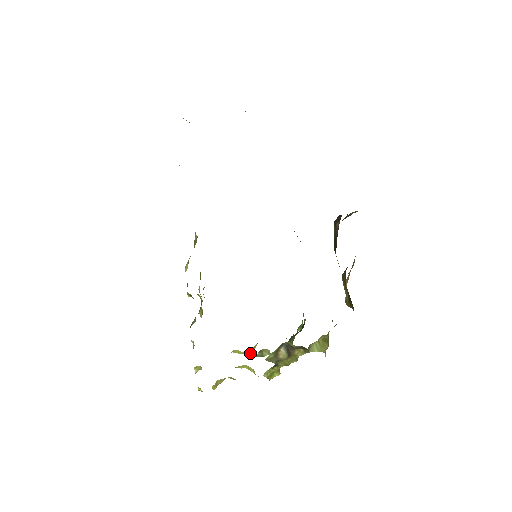
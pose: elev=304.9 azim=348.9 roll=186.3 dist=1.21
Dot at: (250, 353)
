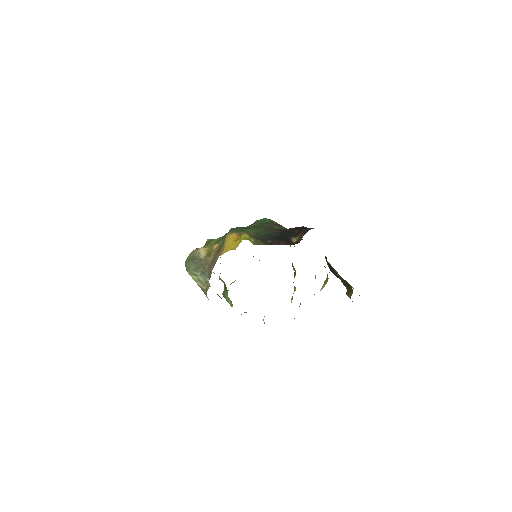
Dot at: occluded
